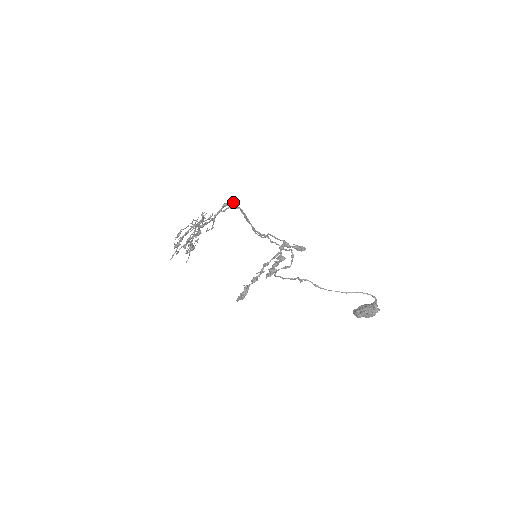
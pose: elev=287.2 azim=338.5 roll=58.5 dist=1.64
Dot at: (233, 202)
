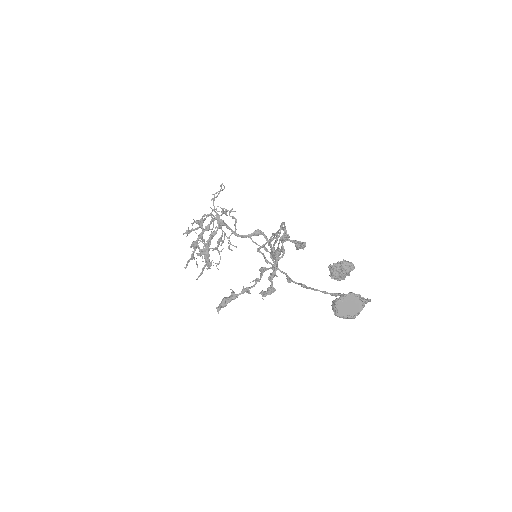
Dot at: (267, 238)
